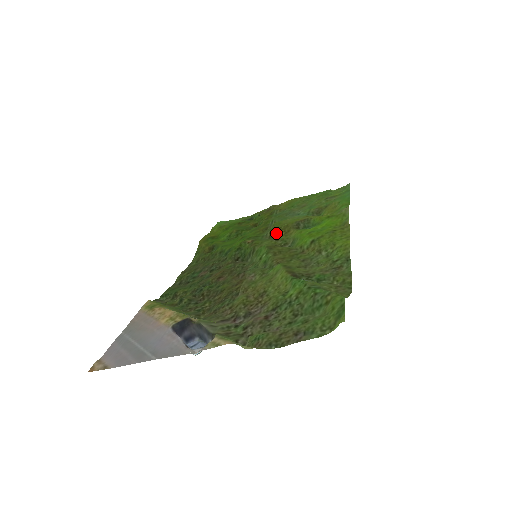
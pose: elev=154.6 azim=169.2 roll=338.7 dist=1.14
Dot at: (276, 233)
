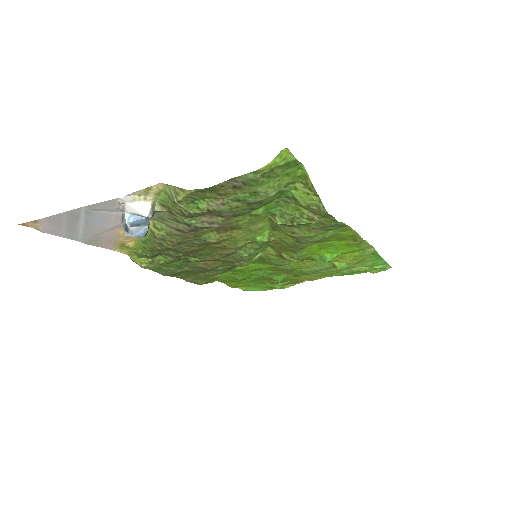
Dot at: occluded
